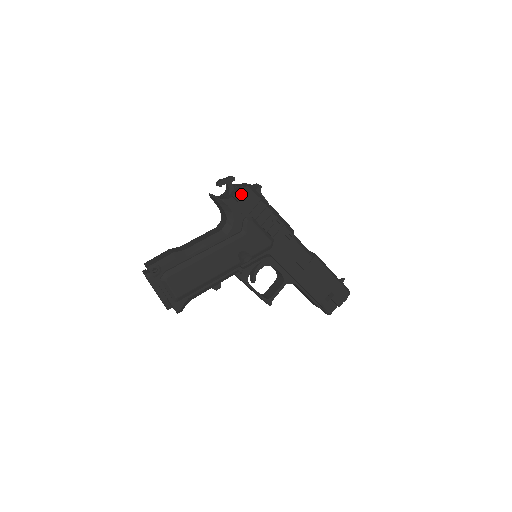
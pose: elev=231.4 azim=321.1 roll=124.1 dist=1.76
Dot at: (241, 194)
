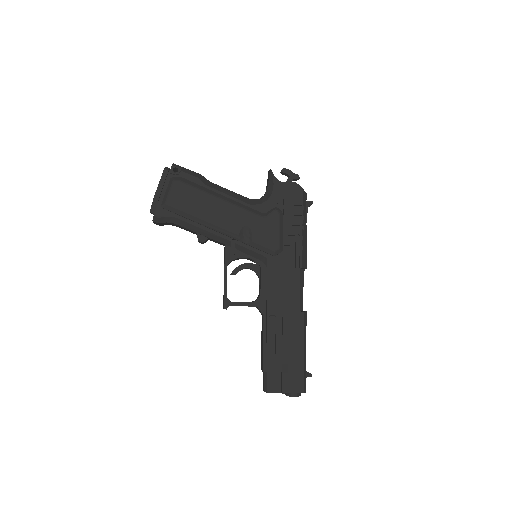
Dot at: (292, 188)
